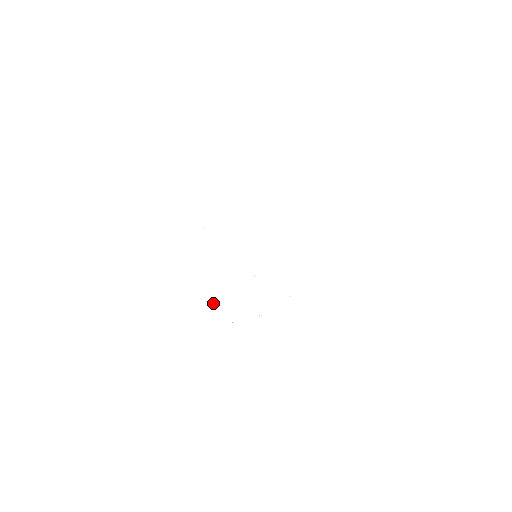
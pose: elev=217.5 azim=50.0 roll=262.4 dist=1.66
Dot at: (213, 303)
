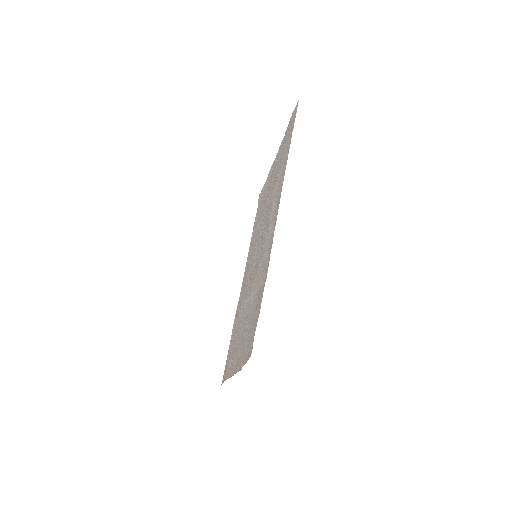
Dot at: (244, 350)
